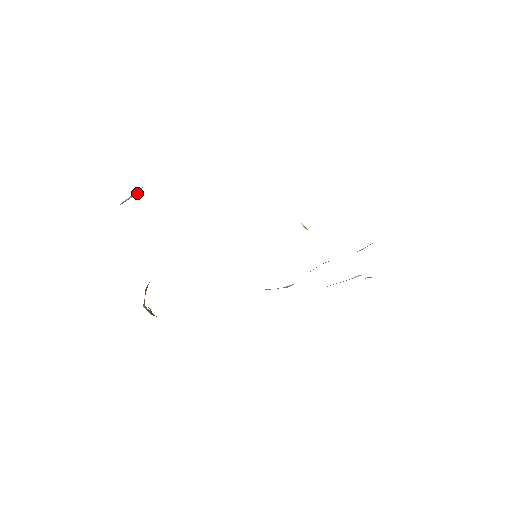
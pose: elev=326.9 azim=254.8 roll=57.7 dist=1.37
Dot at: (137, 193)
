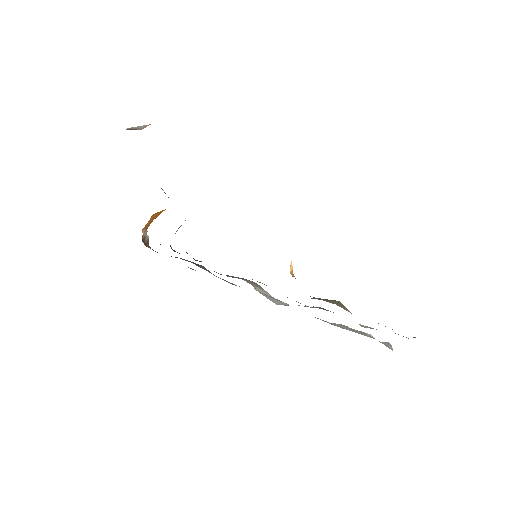
Dot at: (142, 127)
